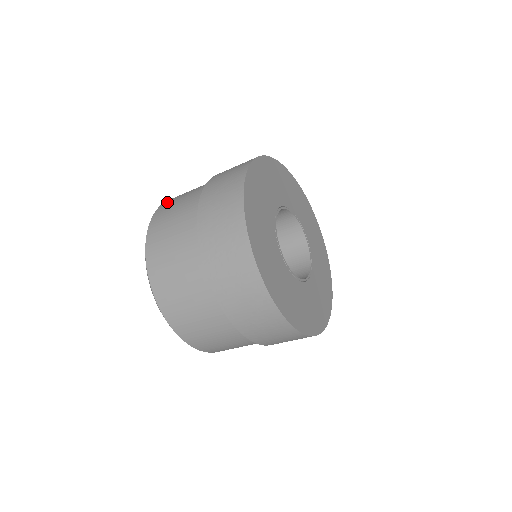
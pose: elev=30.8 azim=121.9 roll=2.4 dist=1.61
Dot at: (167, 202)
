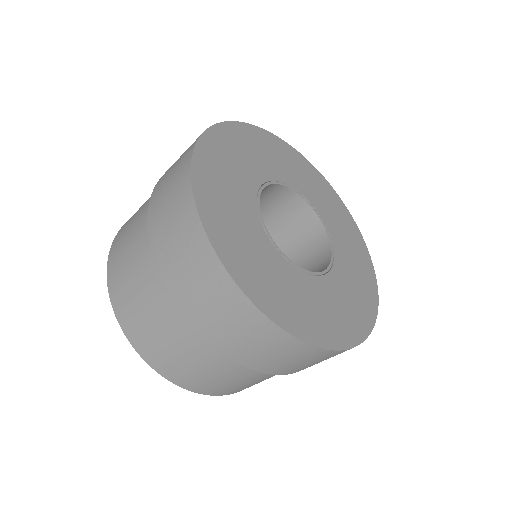
Dot at: occluded
